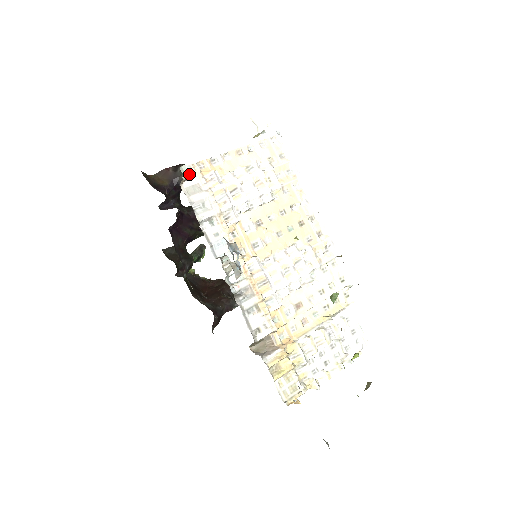
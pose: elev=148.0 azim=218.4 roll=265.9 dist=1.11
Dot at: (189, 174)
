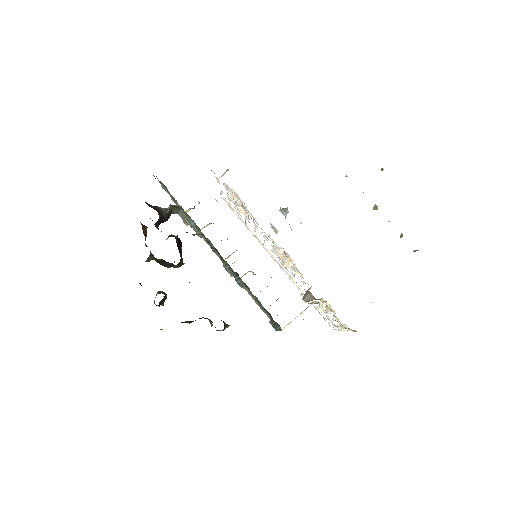
Dot at: (227, 170)
